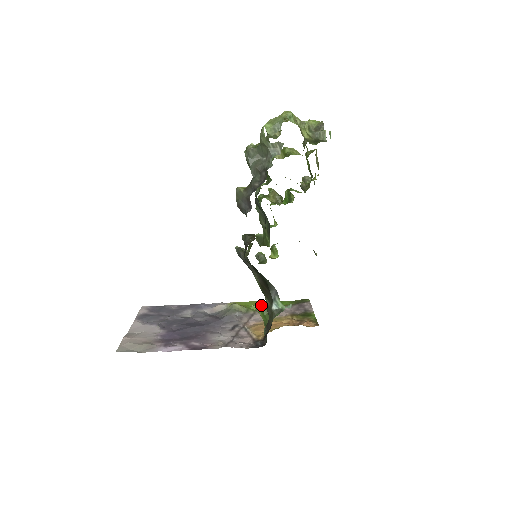
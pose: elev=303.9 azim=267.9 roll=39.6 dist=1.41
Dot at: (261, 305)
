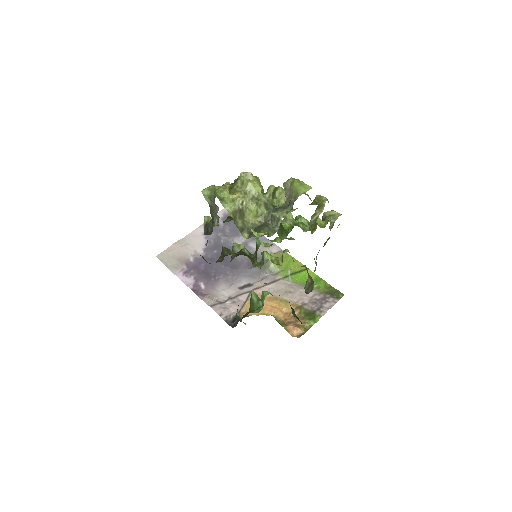
Dot at: (297, 273)
